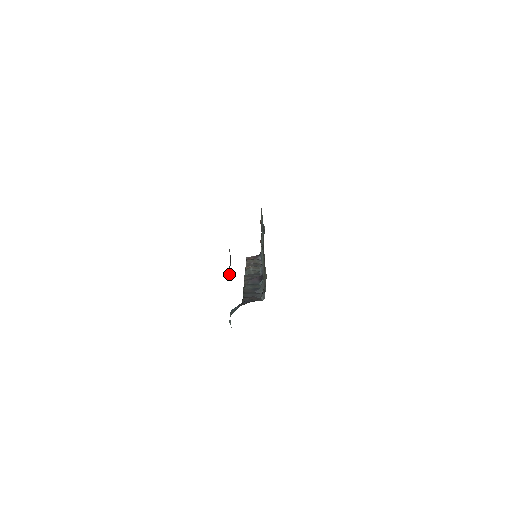
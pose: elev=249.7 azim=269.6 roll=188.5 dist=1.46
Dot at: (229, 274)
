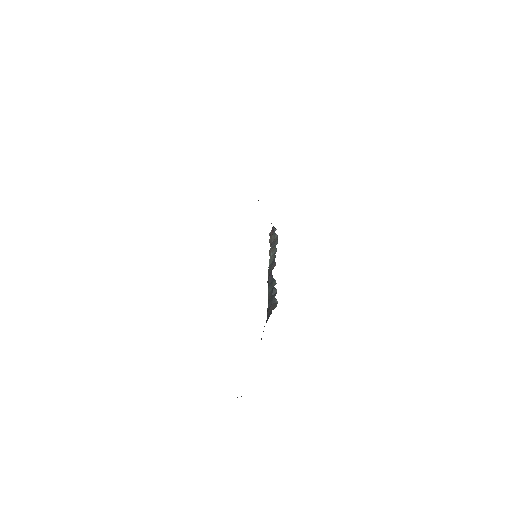
Dot at: occluded
